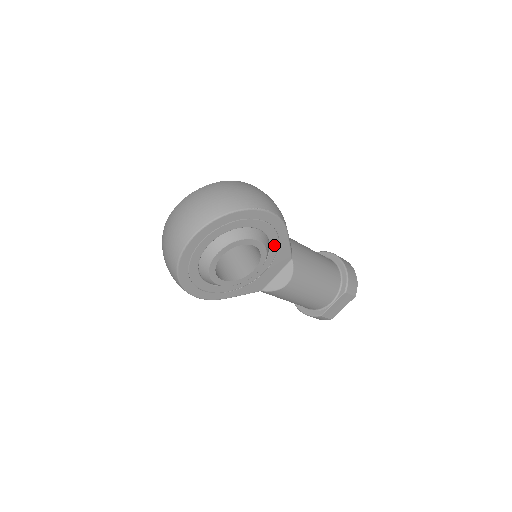
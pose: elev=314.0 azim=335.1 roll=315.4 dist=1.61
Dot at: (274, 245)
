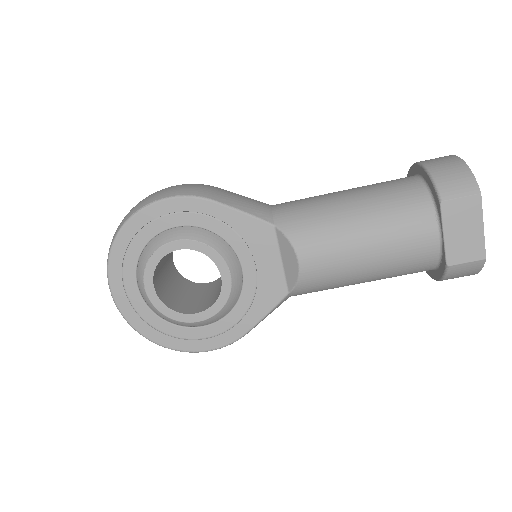
Dot at: (221, 229)
